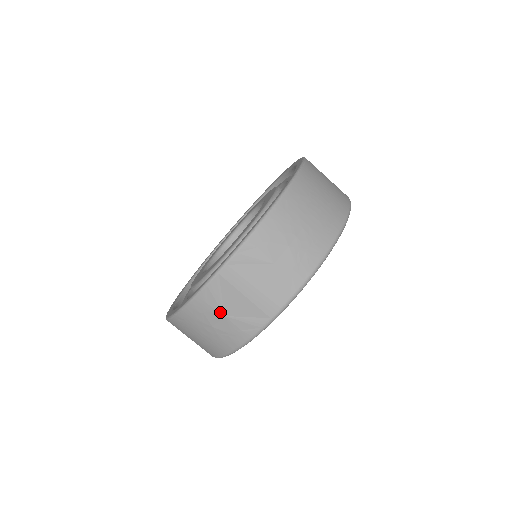
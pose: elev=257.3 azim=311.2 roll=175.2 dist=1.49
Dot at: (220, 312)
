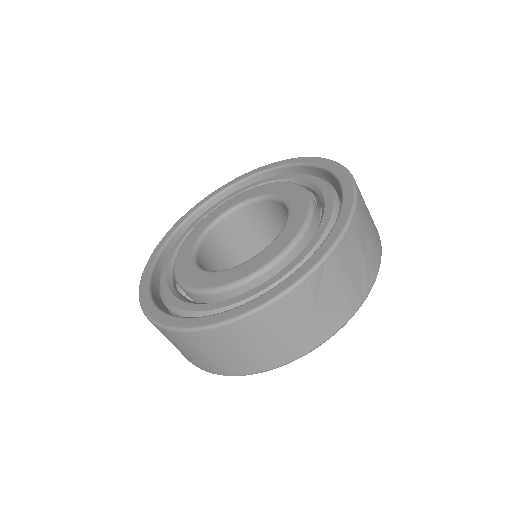
Dot at: (311, 308)
